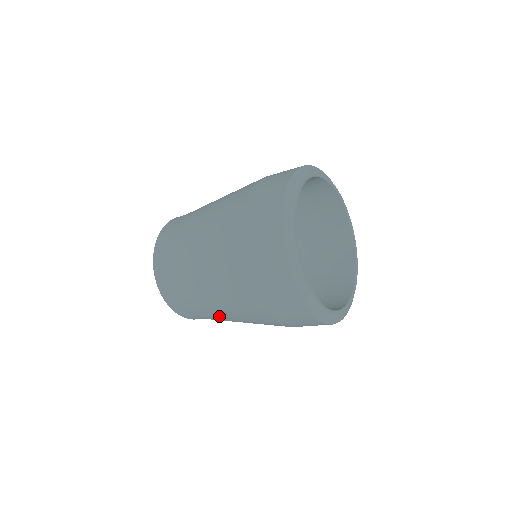
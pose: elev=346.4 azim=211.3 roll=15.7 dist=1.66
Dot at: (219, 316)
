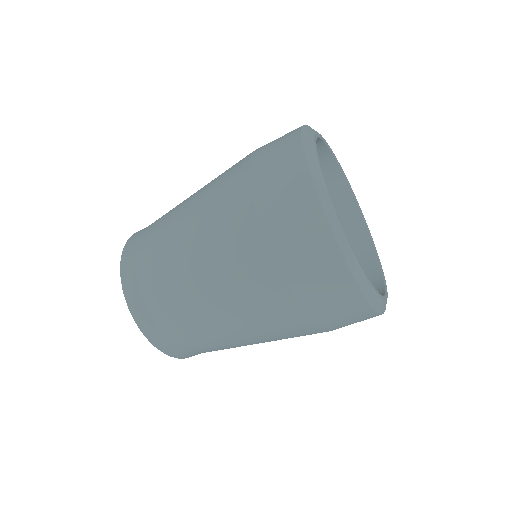
Dot at: occluded
